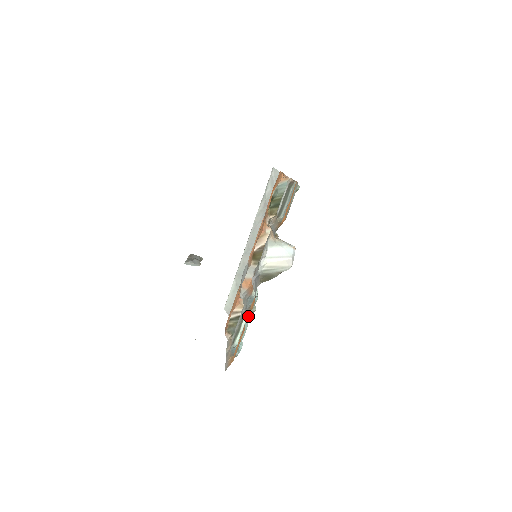
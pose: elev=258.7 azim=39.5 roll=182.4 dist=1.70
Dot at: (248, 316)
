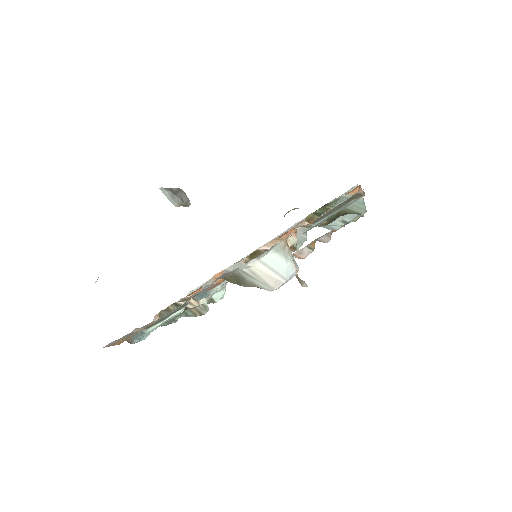
Dot at: (192, 314)
